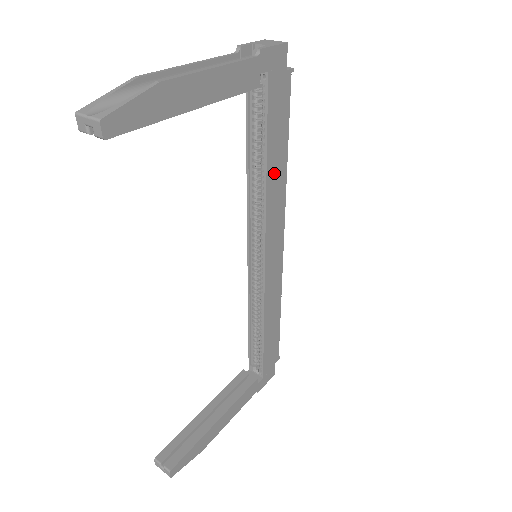
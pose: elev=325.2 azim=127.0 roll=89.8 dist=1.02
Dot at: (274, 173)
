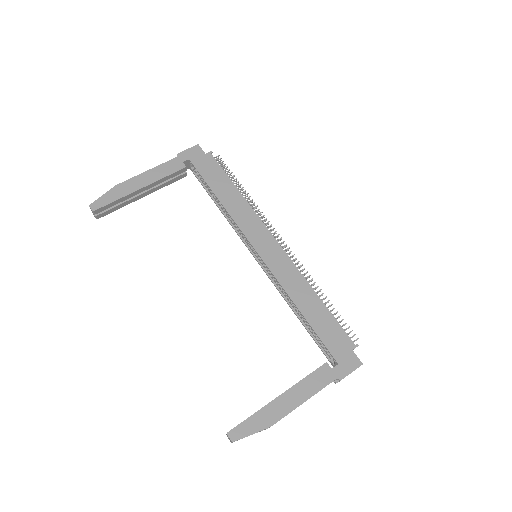
Dot at: (229, 200)
